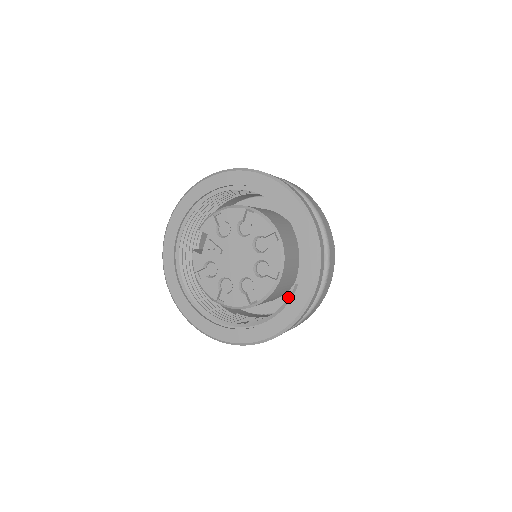
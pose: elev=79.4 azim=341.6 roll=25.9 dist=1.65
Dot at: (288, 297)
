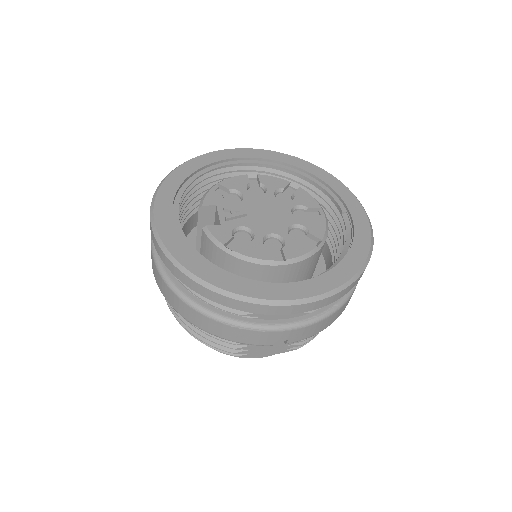
Dot at: (345, 228)
